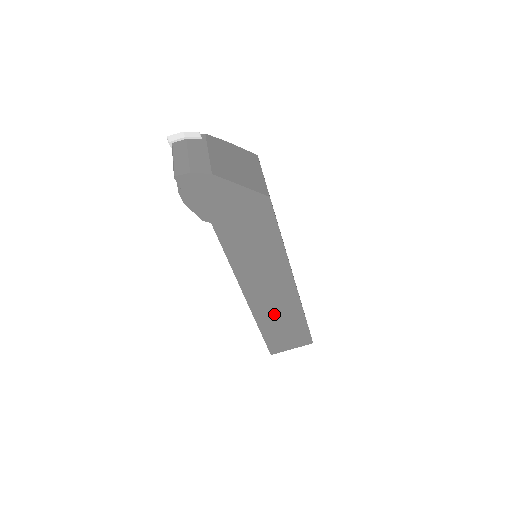
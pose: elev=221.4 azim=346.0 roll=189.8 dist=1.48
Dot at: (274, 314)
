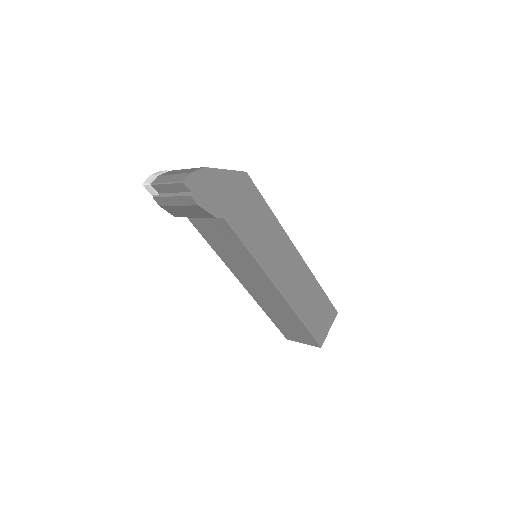
Dot at: (301, 295)
